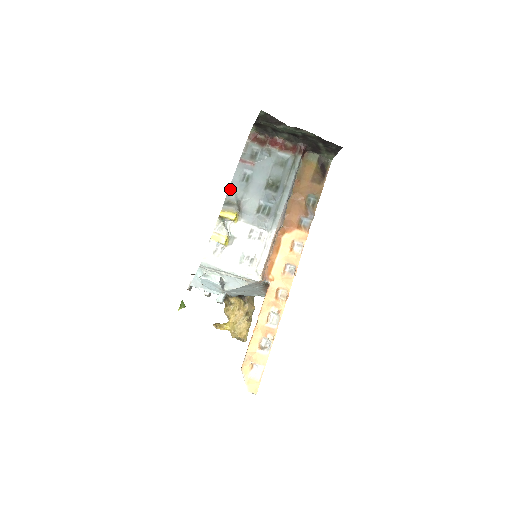
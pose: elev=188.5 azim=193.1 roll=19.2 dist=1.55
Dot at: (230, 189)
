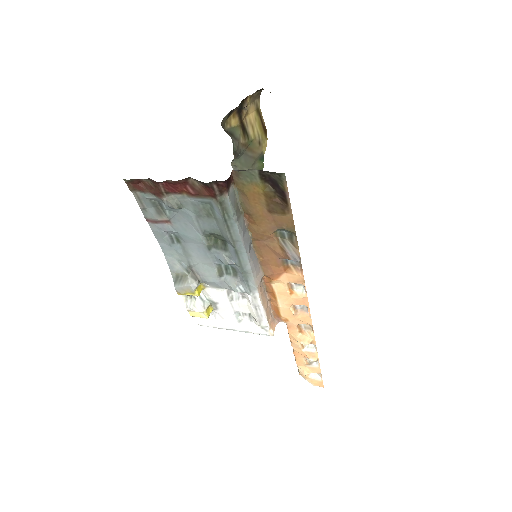
Dot at: (167, 258)
